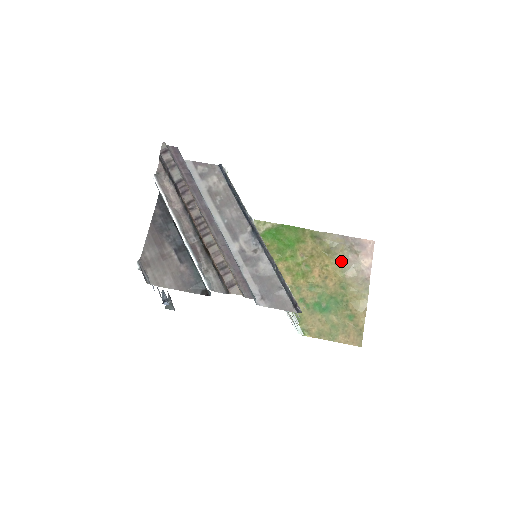
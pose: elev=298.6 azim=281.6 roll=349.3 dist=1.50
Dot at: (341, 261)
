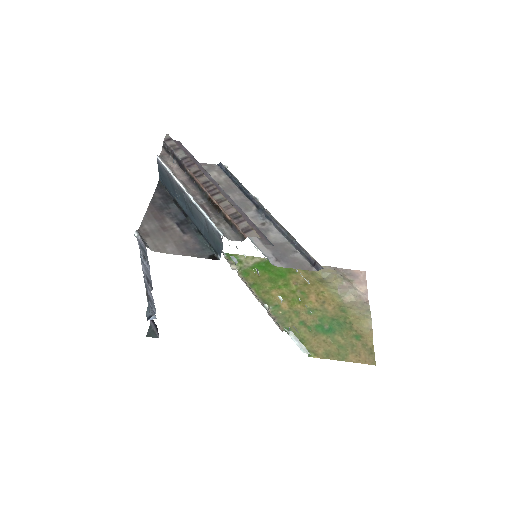
Dot at: (336, 288)
